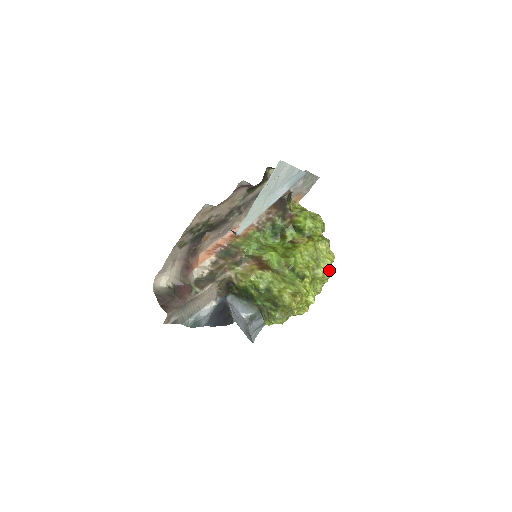
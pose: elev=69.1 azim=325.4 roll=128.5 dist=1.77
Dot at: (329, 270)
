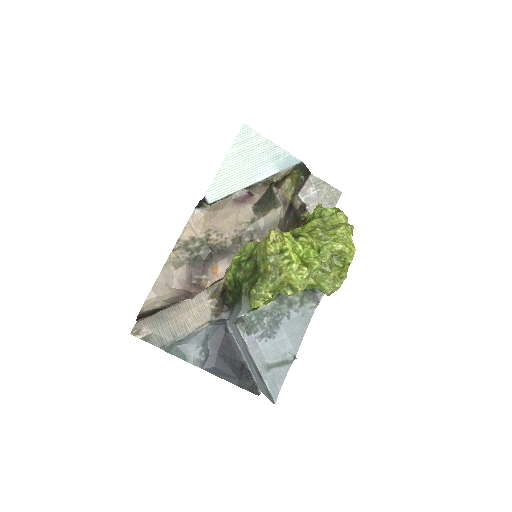
Dot at: (347, 240)
